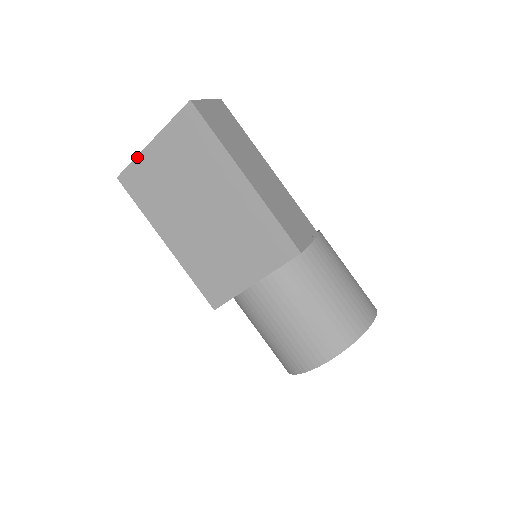
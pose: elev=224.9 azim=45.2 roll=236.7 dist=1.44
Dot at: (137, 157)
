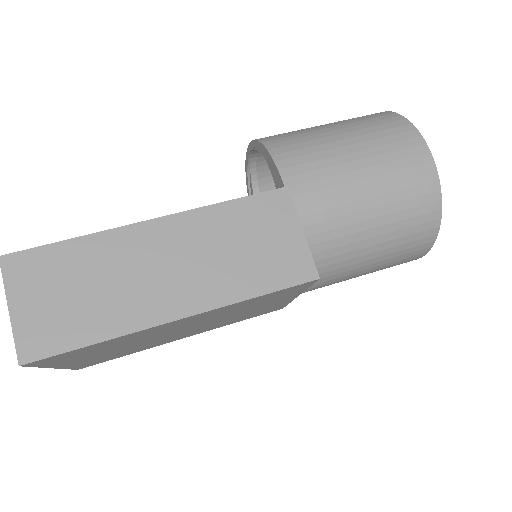
Dot at: occluded
